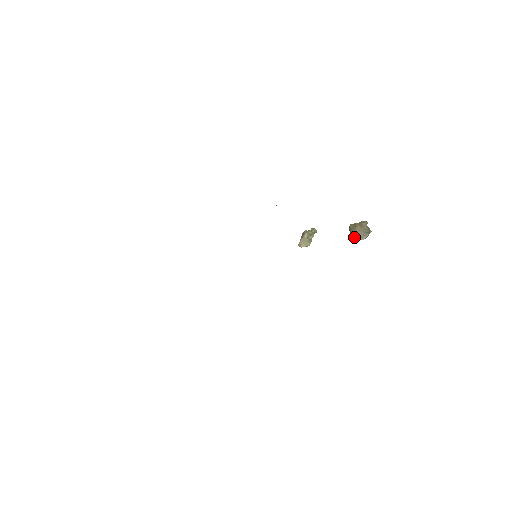
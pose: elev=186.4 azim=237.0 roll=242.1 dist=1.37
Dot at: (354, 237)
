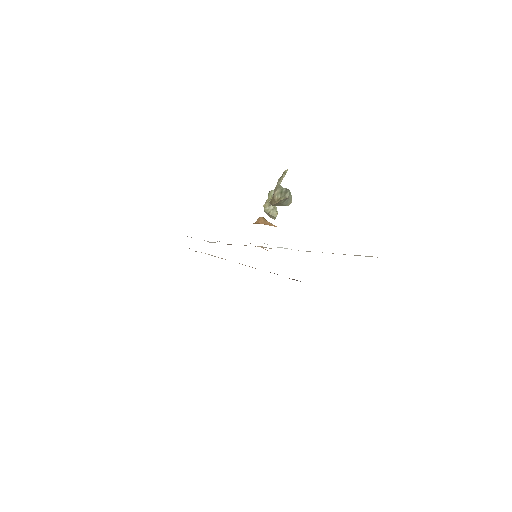
Dot at: occluded
